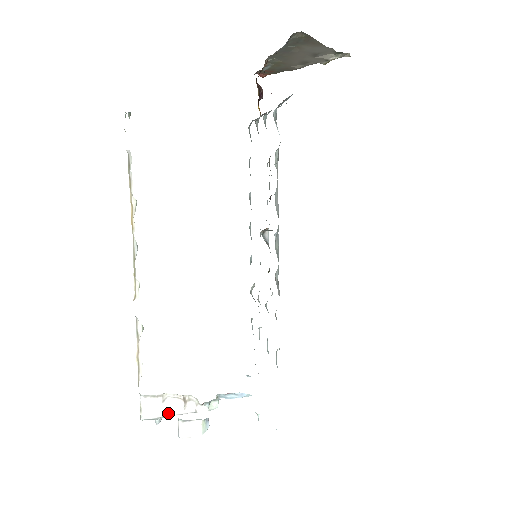
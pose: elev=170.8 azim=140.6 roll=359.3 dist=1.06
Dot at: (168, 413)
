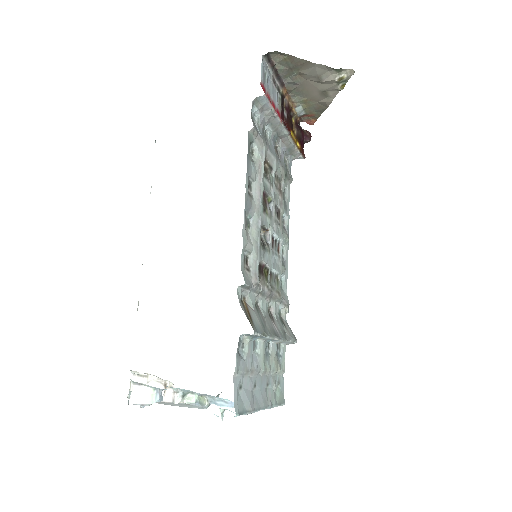
Dot at: occluded
